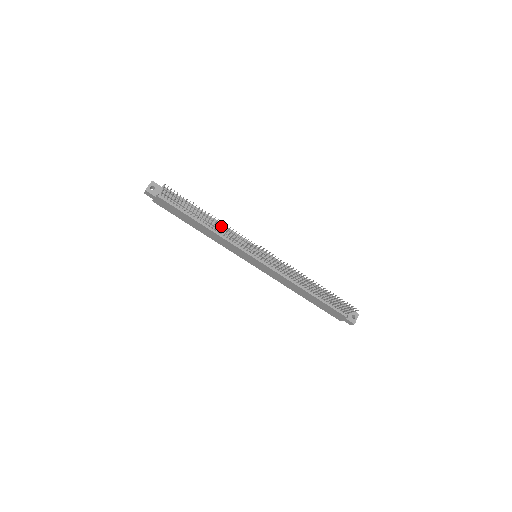
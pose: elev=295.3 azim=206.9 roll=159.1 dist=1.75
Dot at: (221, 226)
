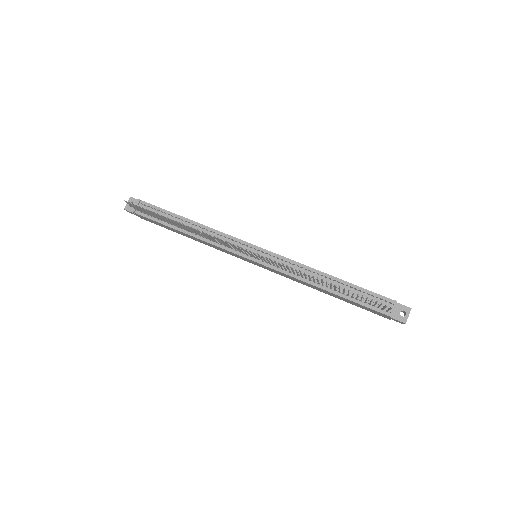
Dot at: (197, 232)
